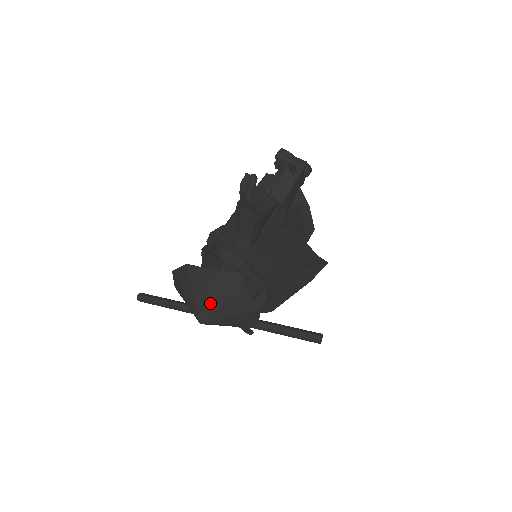
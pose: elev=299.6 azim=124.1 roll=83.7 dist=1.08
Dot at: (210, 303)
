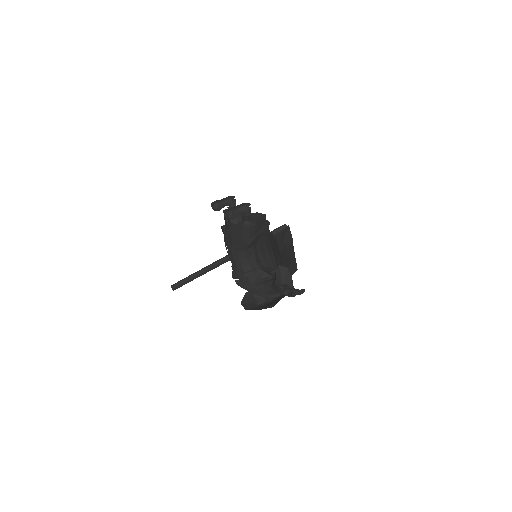
Dot at: occluded
